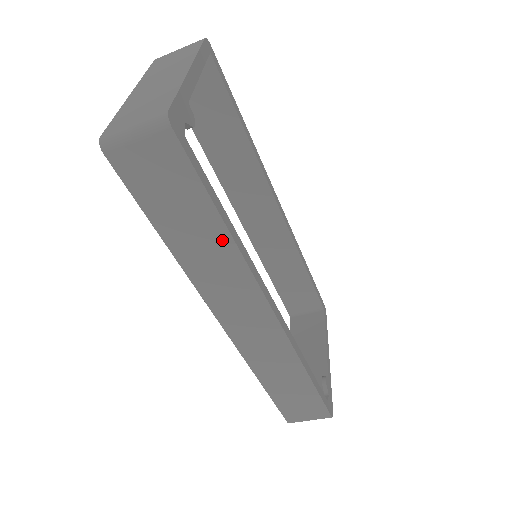
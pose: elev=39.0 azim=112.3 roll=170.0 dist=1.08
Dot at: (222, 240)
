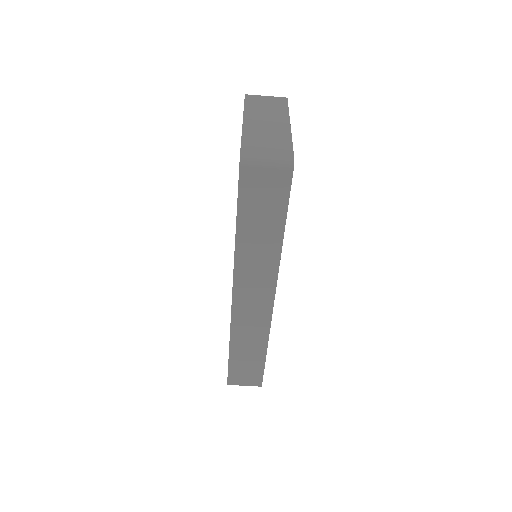
Dot at: (275, 244)
